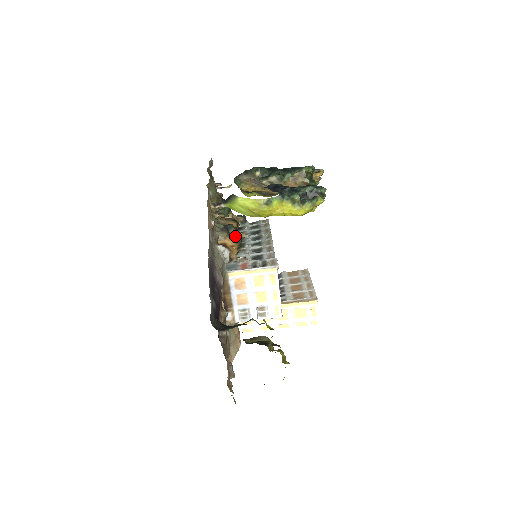
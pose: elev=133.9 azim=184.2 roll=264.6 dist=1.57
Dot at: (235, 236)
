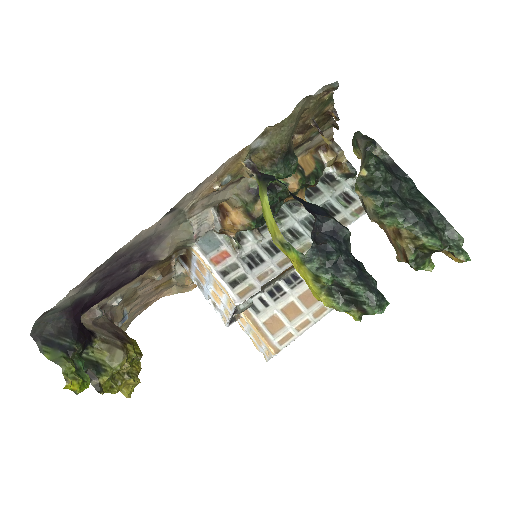
Dot at: (256, 213)
